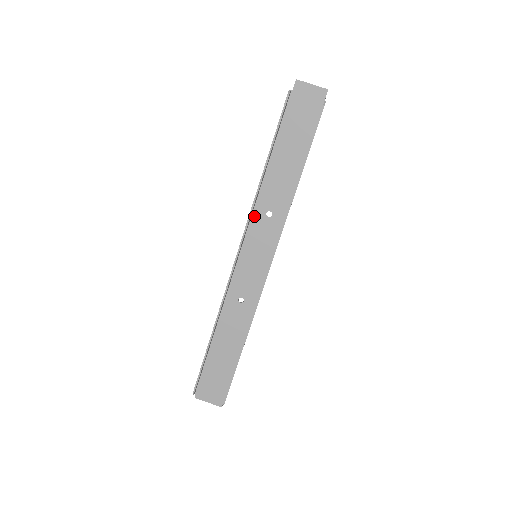
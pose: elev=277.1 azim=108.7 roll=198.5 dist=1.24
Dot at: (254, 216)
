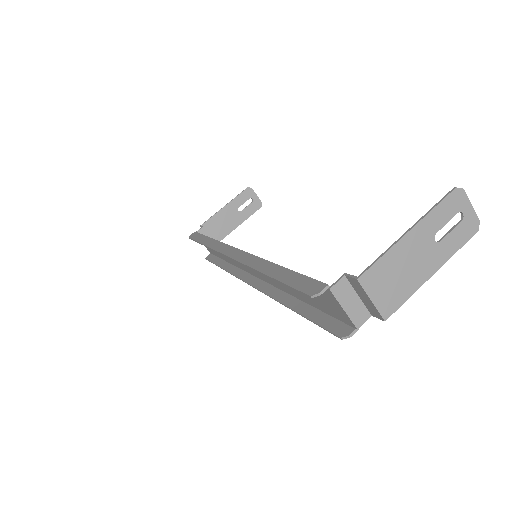
Dot at: occluded
